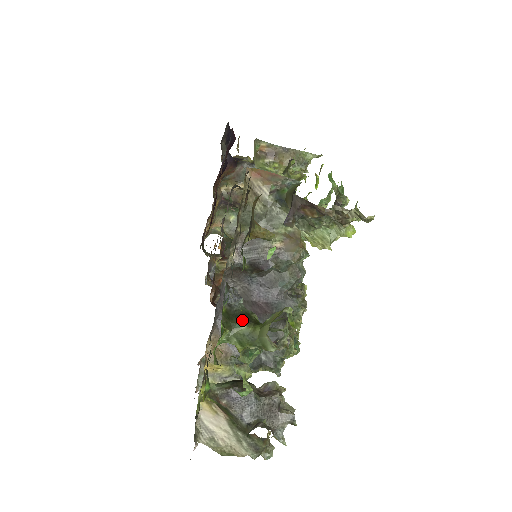
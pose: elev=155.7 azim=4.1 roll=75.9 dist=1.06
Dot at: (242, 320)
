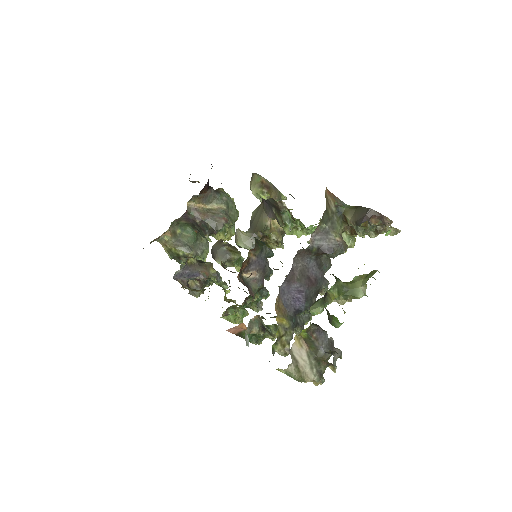
Dot at: (338, 278)
